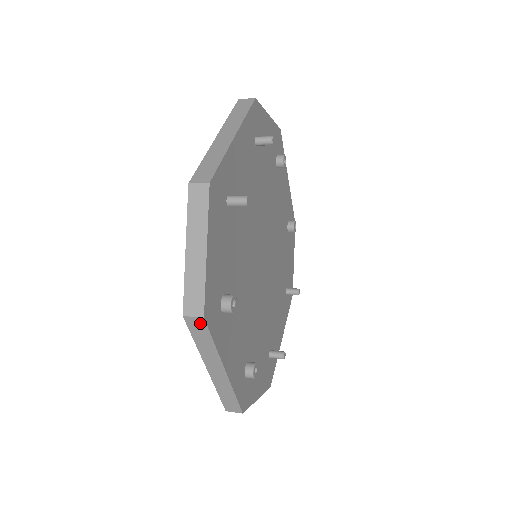
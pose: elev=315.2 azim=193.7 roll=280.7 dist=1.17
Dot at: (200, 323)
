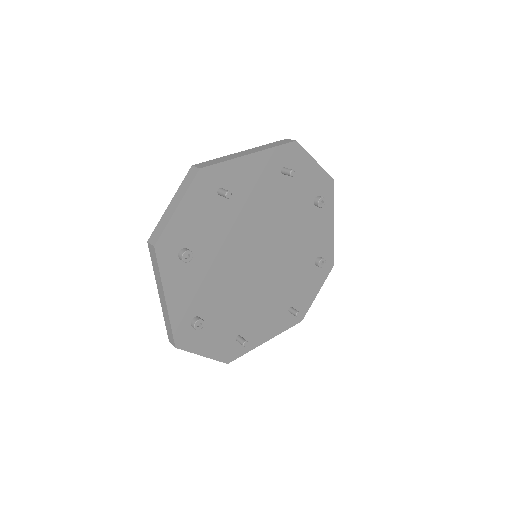
Dot at: (153, 251)
